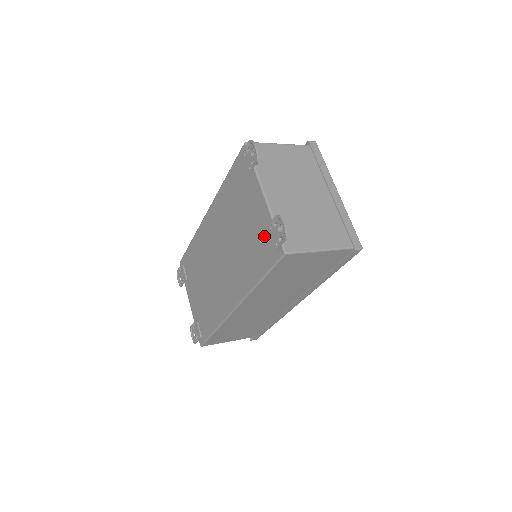
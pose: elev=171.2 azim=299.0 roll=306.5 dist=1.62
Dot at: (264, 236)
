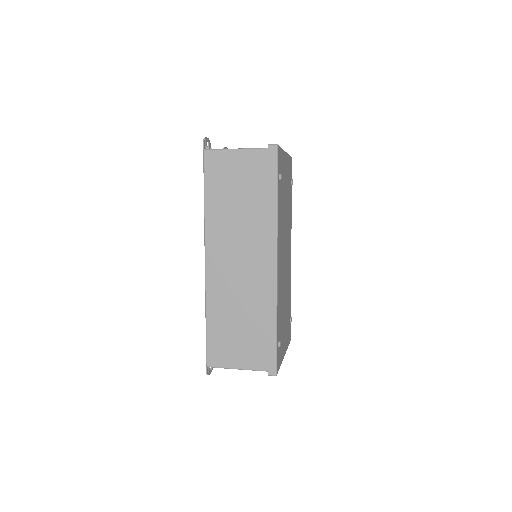
Dot at: occluded
